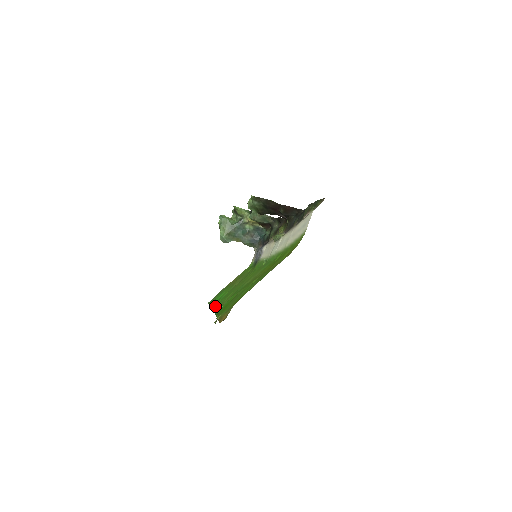
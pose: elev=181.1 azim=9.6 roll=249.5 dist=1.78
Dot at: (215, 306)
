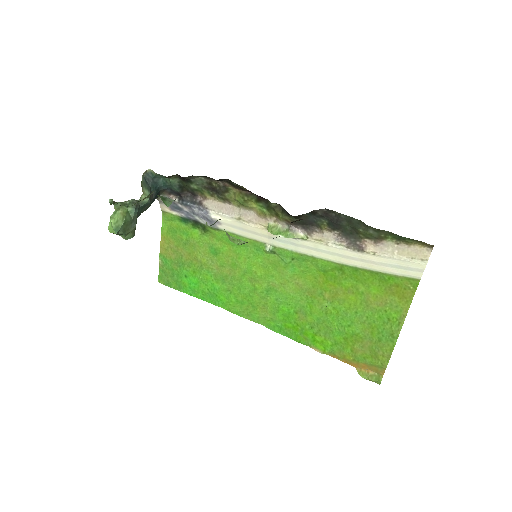
Dot at: (230, 308)
